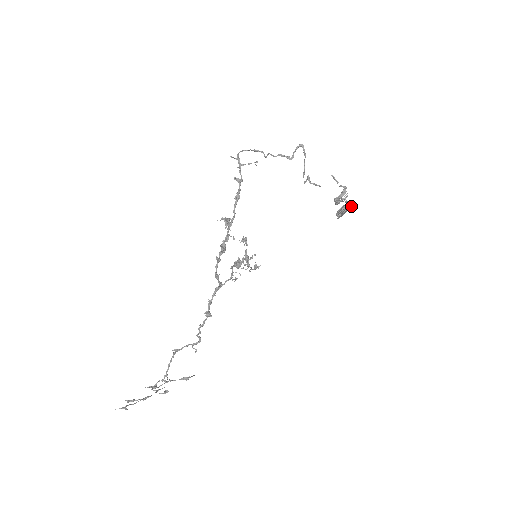
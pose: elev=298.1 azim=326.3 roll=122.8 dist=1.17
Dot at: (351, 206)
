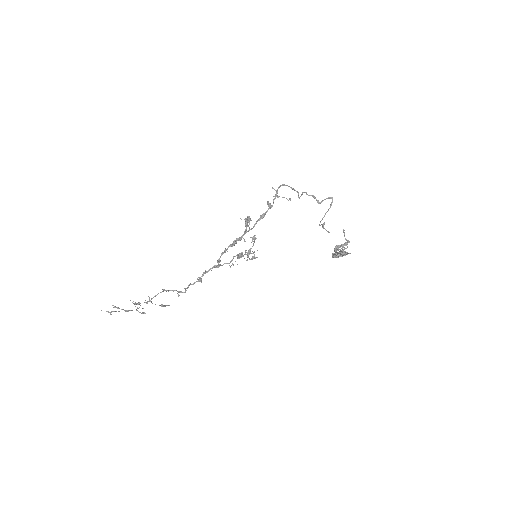
Dot at: occluded
